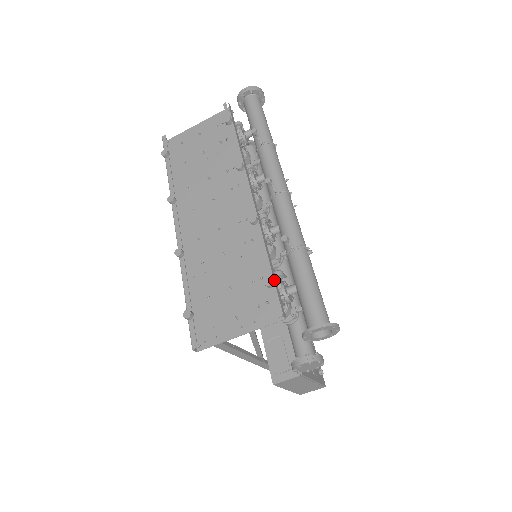
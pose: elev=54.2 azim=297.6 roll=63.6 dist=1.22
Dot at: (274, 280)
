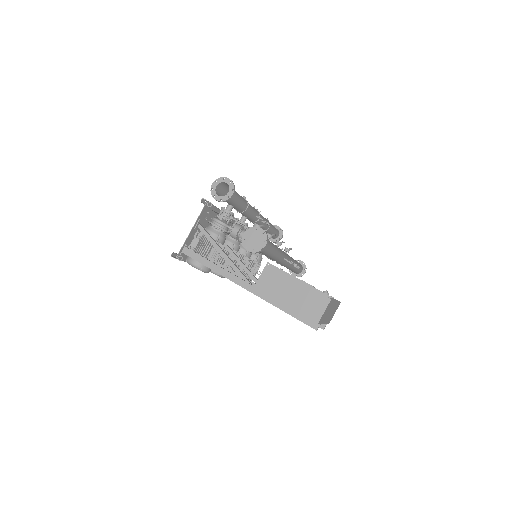
Dot at: occluded
